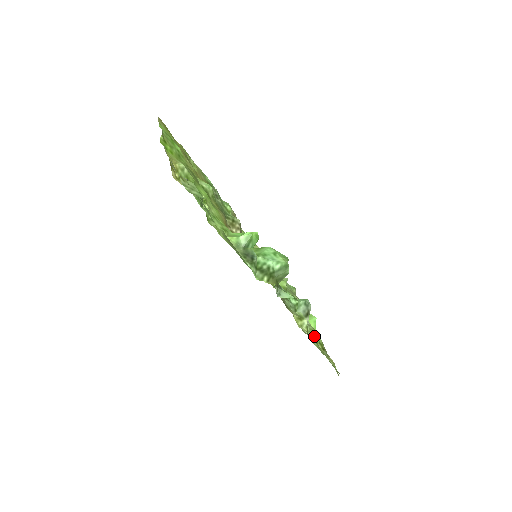
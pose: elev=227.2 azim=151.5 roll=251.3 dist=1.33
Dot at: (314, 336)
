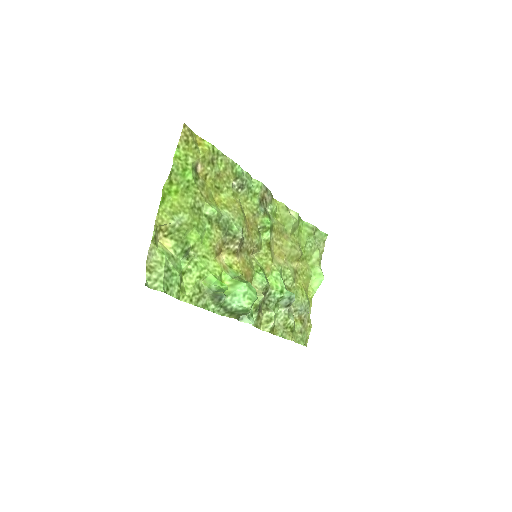
Dot at: (286, 323)
